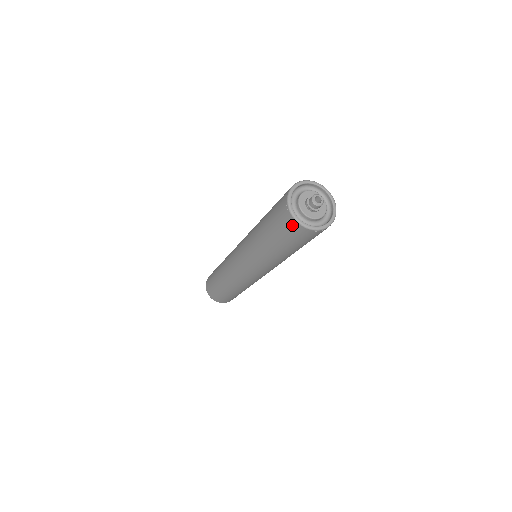
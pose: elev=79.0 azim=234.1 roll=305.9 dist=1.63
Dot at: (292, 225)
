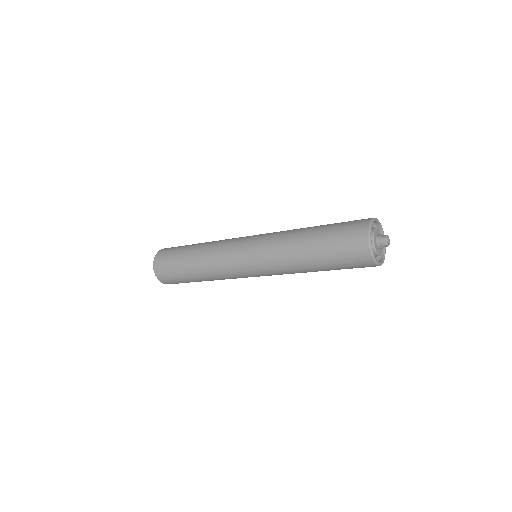
Dot at: (360, 233)
